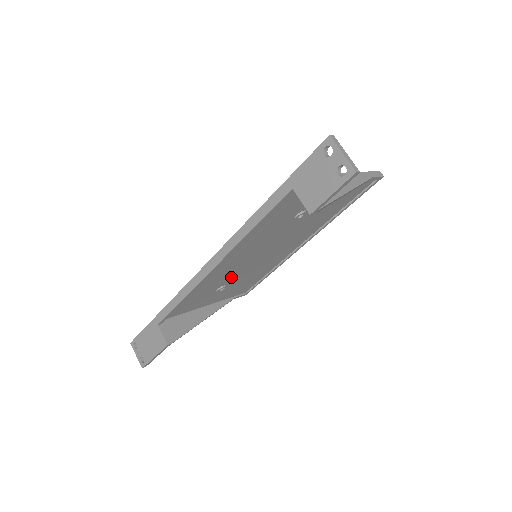
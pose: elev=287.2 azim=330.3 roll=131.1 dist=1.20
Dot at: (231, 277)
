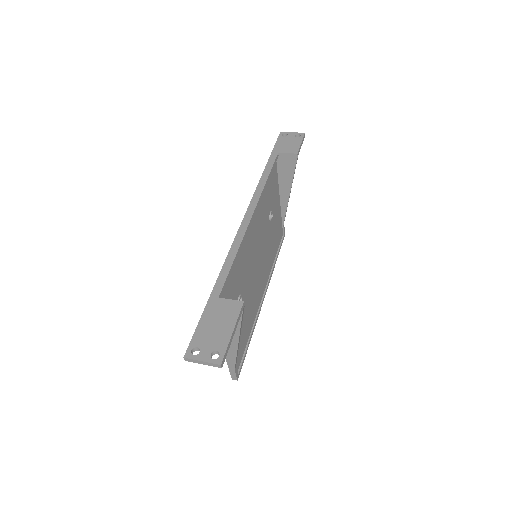
Dot at: (245, 281)
